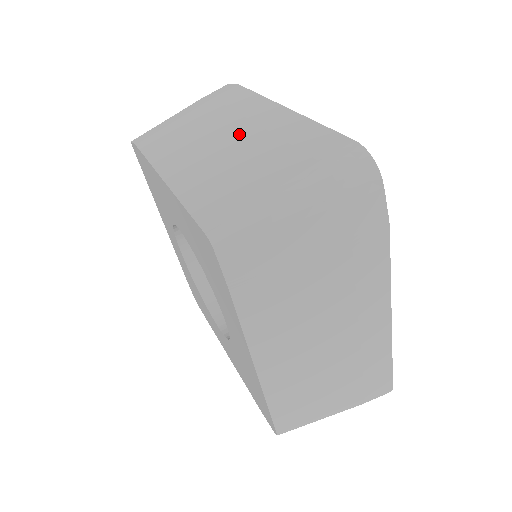
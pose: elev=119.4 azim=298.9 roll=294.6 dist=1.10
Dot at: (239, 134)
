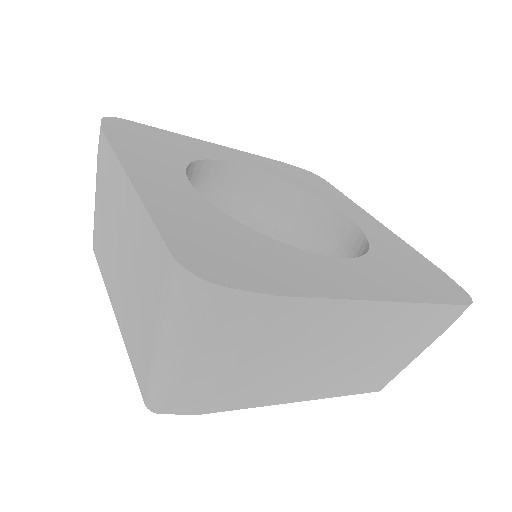
Dot at: (353, 347)
